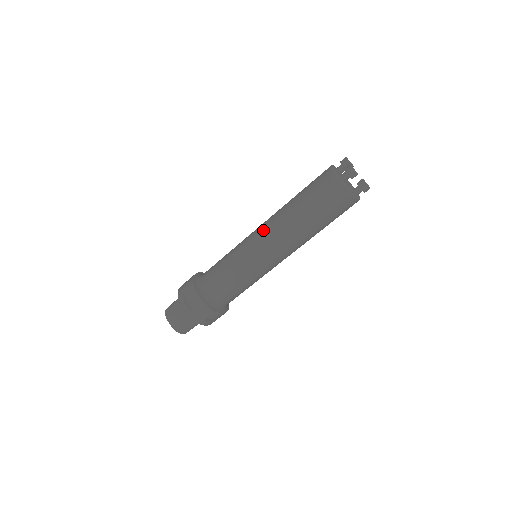
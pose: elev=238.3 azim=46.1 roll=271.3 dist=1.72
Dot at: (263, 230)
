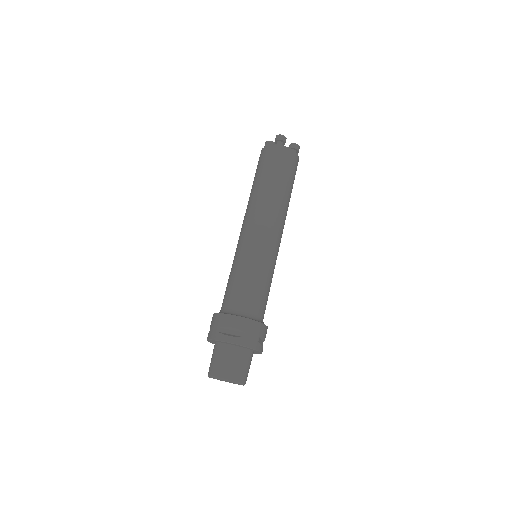
Dot at: (250, 221)
